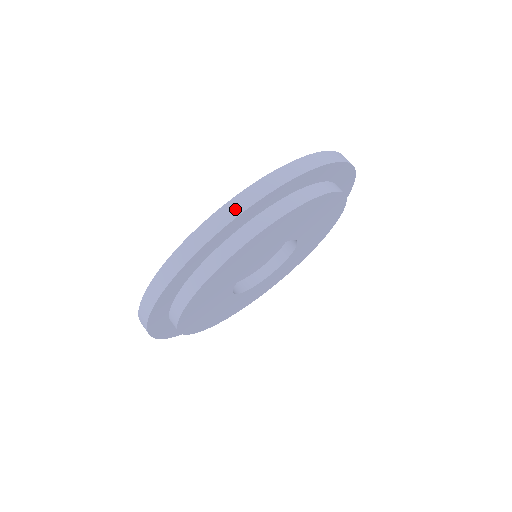
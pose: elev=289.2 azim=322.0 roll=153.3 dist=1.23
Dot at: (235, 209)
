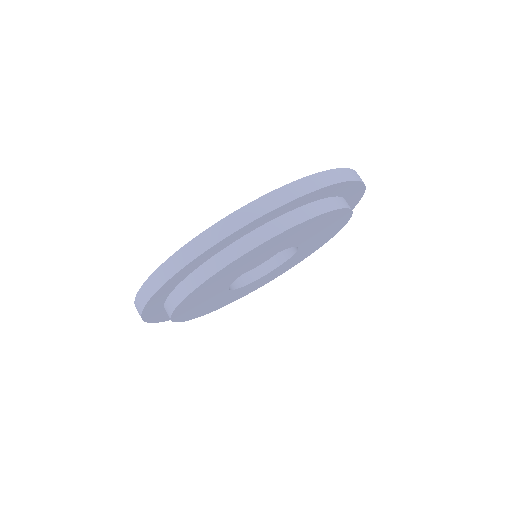
Dot at: (213, 237)
